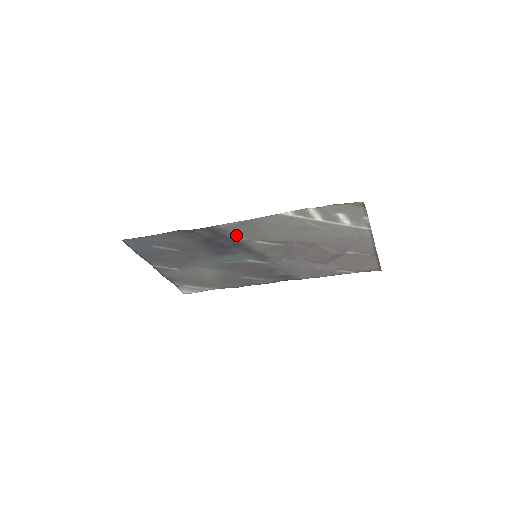
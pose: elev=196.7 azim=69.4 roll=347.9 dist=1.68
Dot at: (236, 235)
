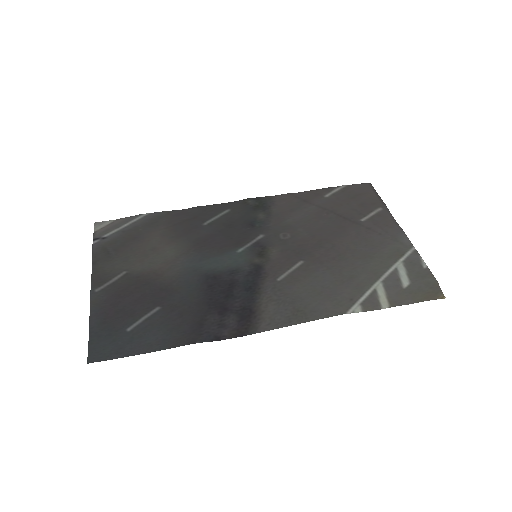
Dot at: (264, 302)
